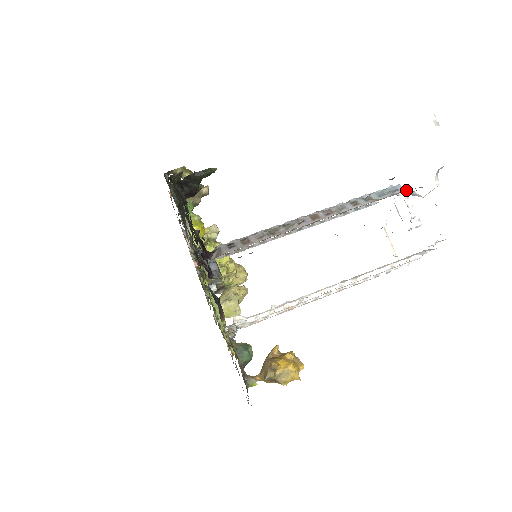
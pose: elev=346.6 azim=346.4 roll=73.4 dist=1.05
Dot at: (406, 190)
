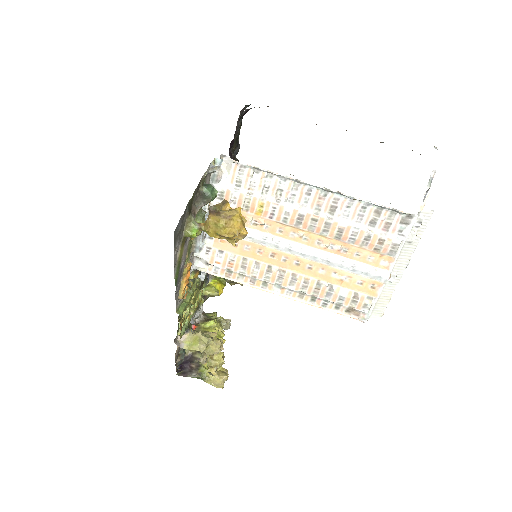
Dot at: occluded
